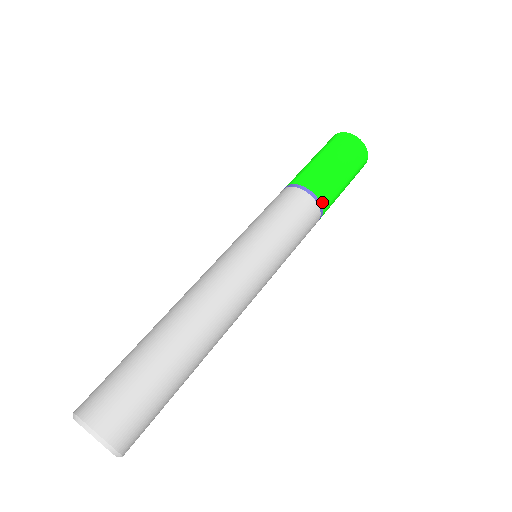
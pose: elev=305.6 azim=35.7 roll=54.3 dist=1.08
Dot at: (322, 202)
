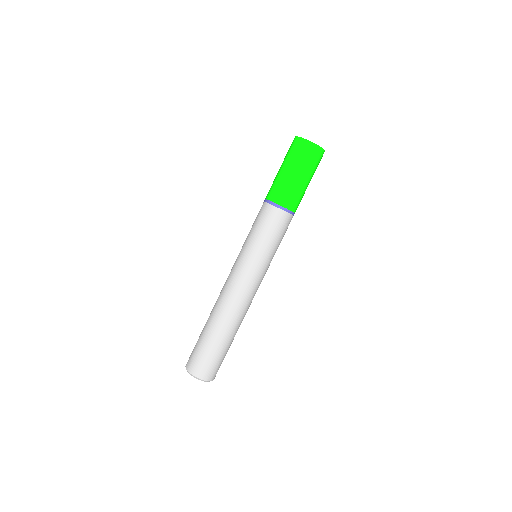
Dot at: occluded
